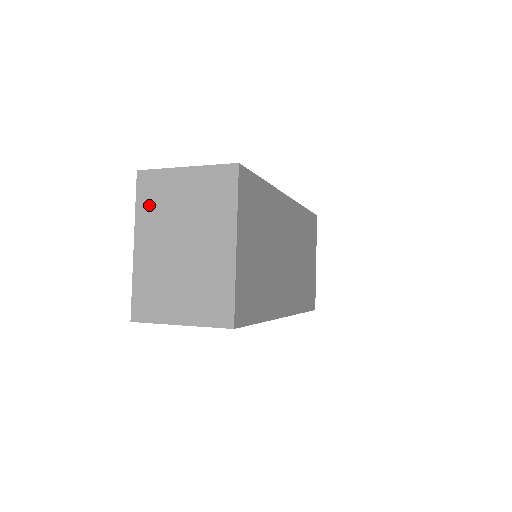
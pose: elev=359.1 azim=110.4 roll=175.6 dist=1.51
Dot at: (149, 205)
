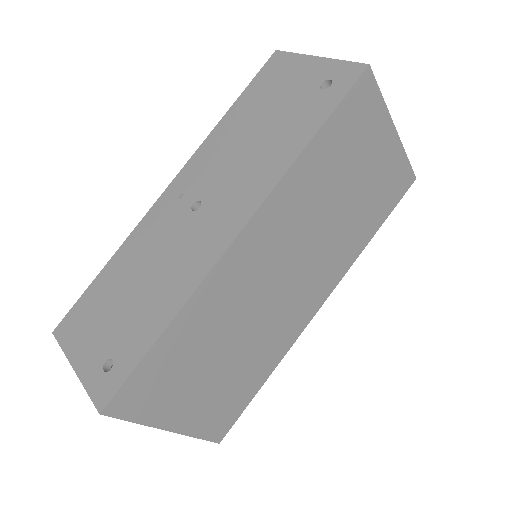
Dot at: occluded
